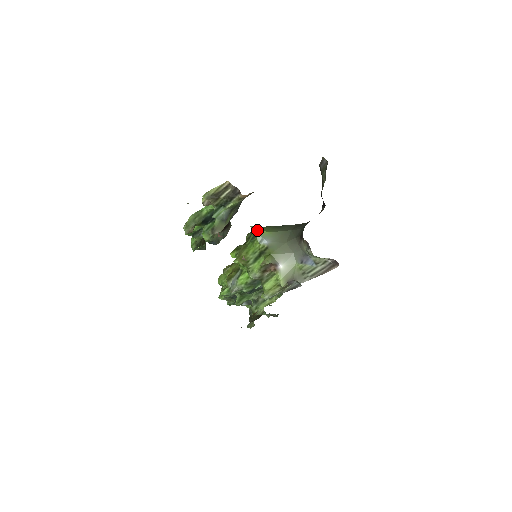
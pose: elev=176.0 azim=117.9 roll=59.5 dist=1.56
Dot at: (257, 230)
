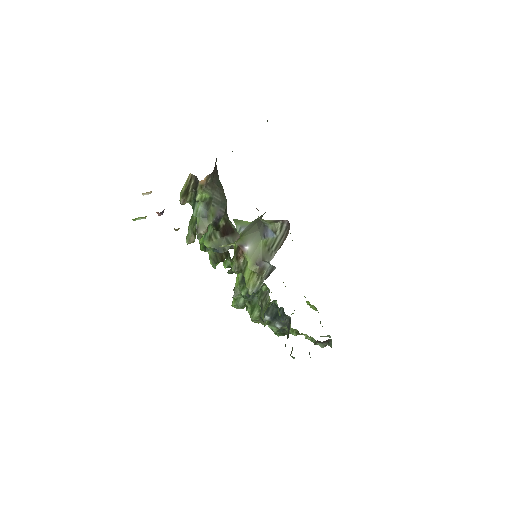
Dot at: (239, 222)
